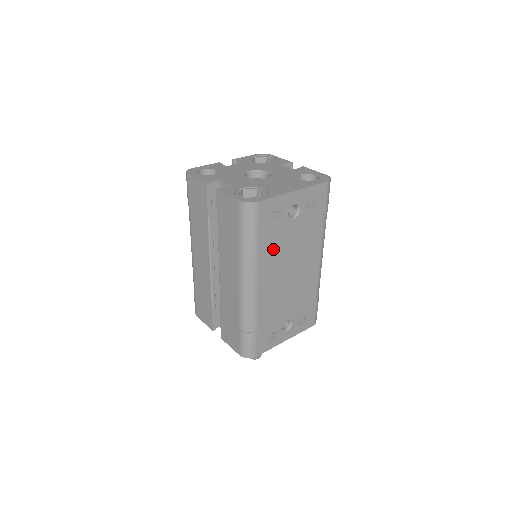
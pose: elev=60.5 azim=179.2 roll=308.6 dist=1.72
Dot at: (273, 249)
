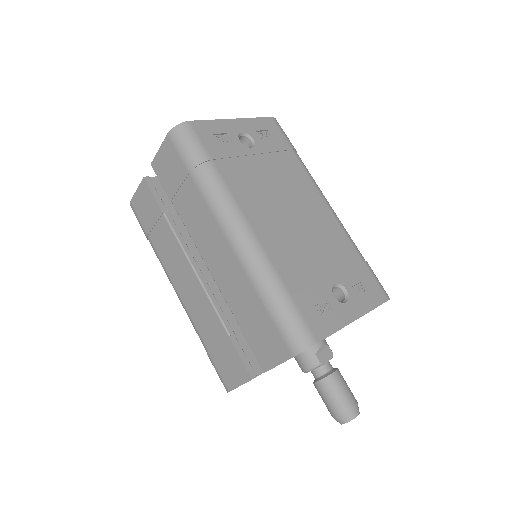
Dot at: (244, 179)
